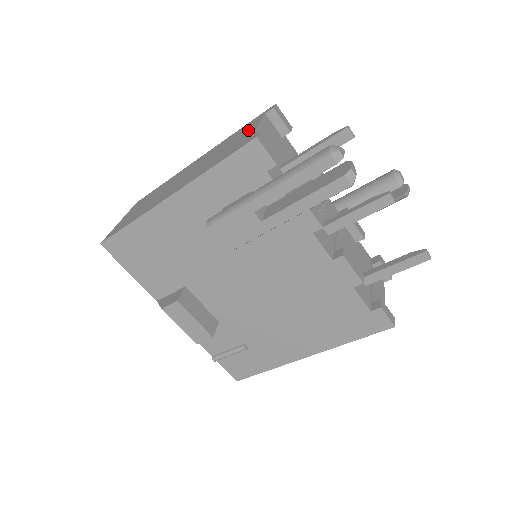
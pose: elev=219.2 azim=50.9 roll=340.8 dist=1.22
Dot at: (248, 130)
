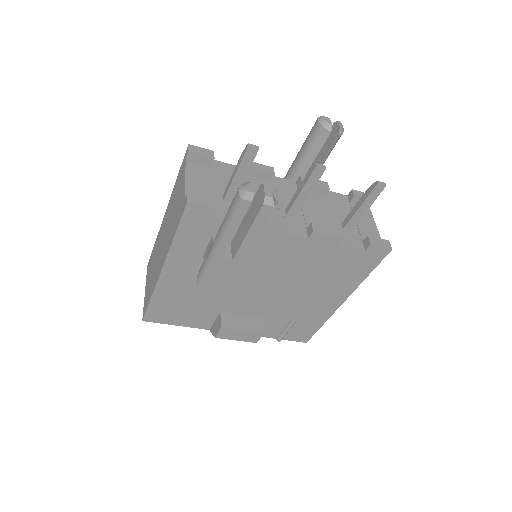
Dot at: (181, 184)
